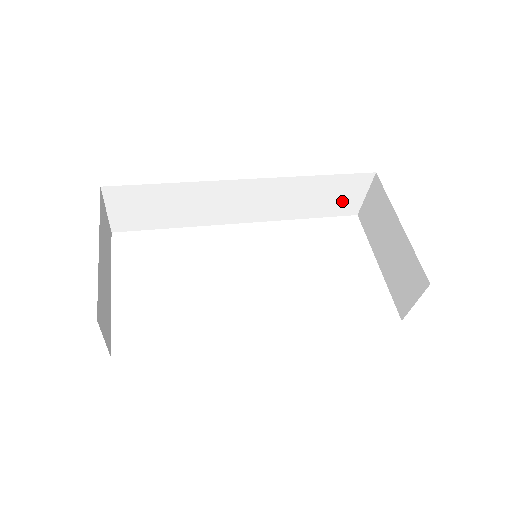
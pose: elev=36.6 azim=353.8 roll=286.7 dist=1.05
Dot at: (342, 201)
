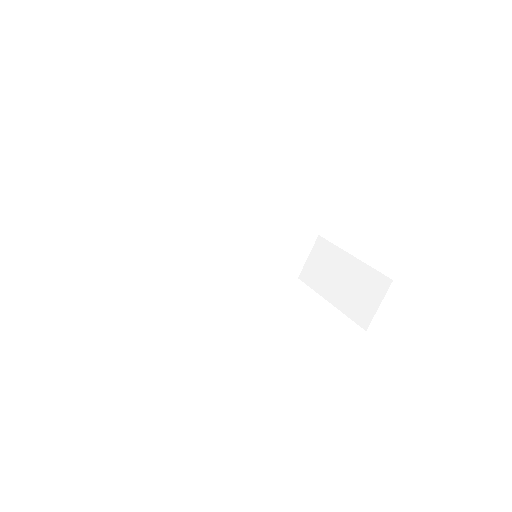
Dot at: (292, 258)
